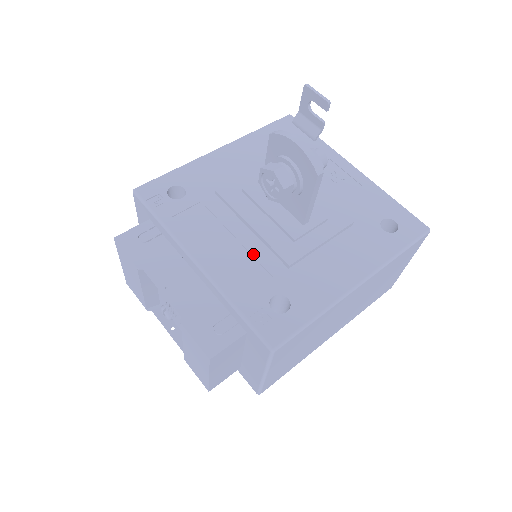
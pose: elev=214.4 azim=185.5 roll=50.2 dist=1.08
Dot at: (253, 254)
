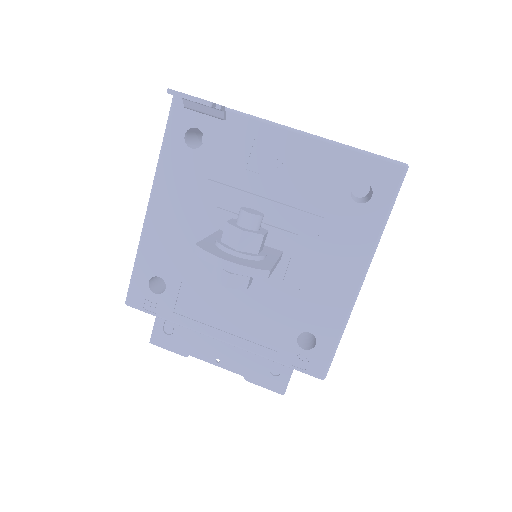
Dot at: (258, 308)
